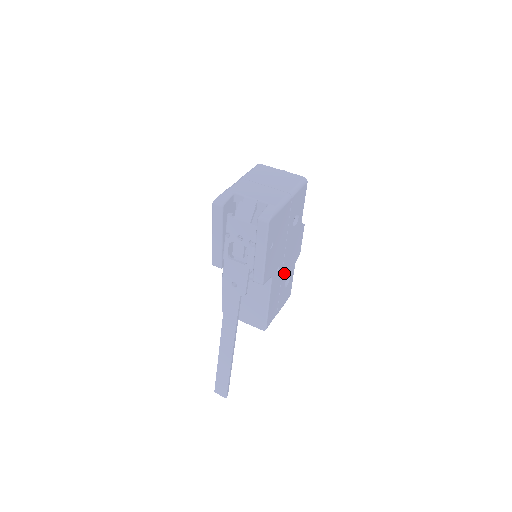
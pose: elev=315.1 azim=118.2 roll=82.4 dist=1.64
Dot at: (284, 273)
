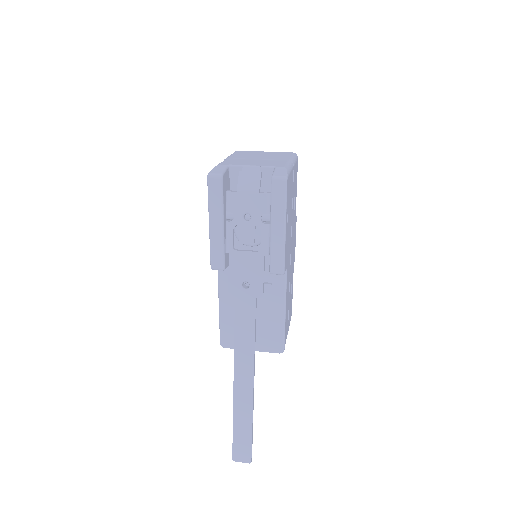
Dot at: (290, 274)
